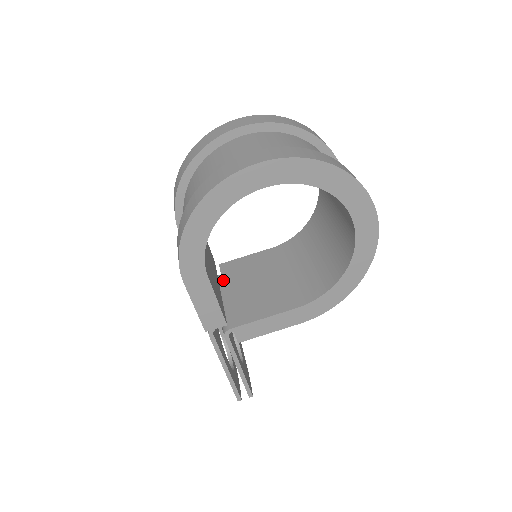
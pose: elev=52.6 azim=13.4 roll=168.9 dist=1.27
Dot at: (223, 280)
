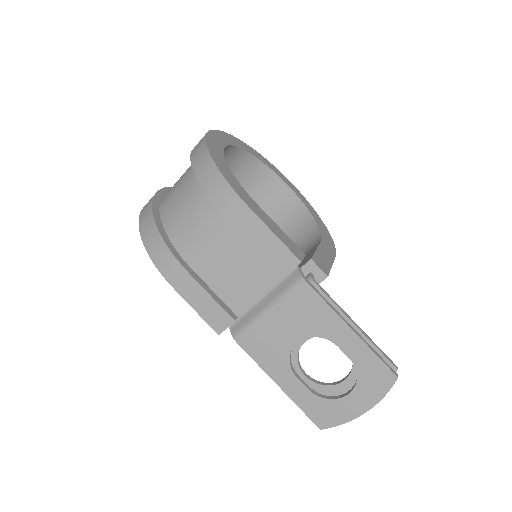
Dot at: occluded
